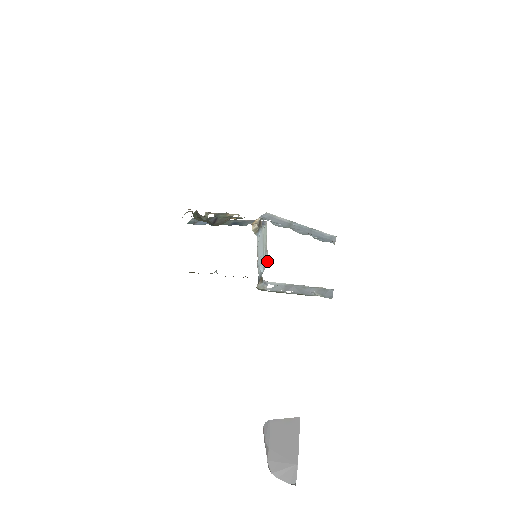
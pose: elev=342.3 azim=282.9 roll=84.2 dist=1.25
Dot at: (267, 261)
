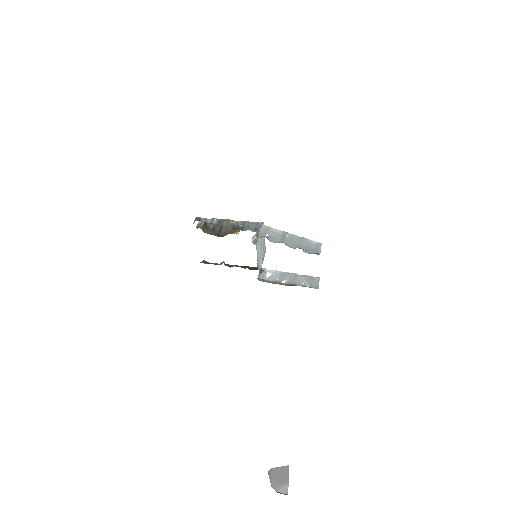
Dot at: (265, 251)
